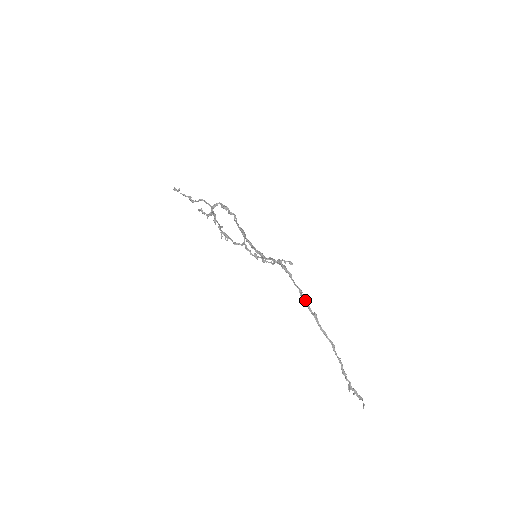
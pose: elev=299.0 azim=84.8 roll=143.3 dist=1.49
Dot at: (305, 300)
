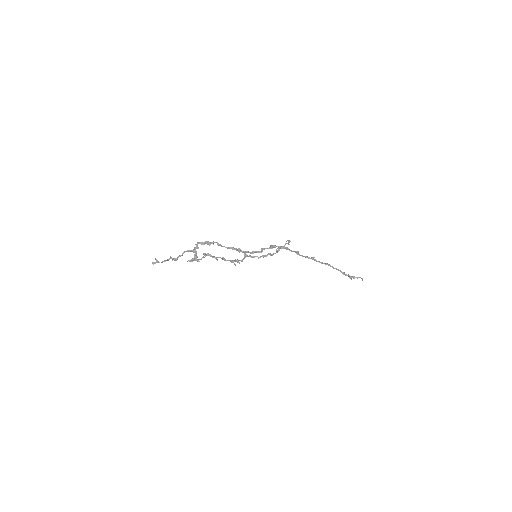
Dot at: (301, 255)
